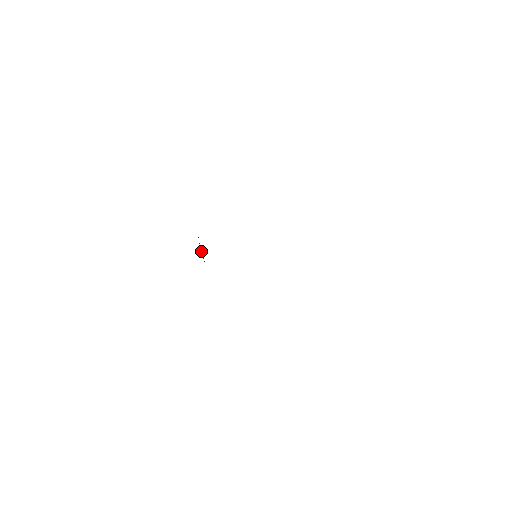
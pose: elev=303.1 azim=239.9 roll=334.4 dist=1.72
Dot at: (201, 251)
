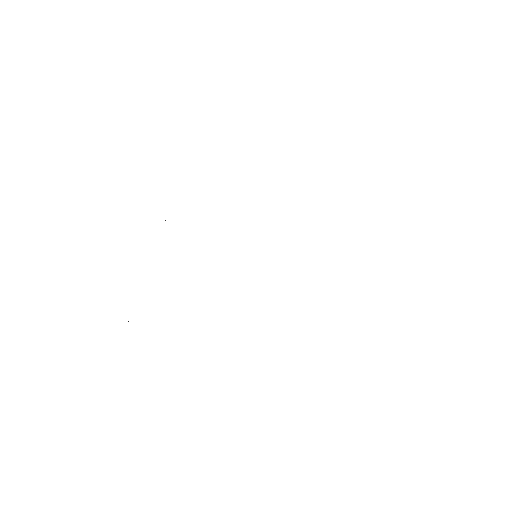
Dot at: occluded
